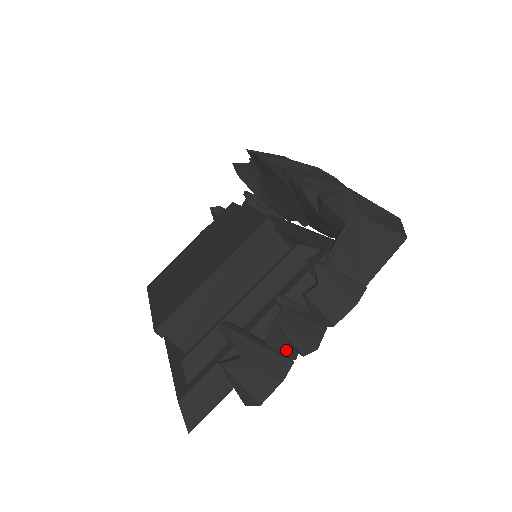
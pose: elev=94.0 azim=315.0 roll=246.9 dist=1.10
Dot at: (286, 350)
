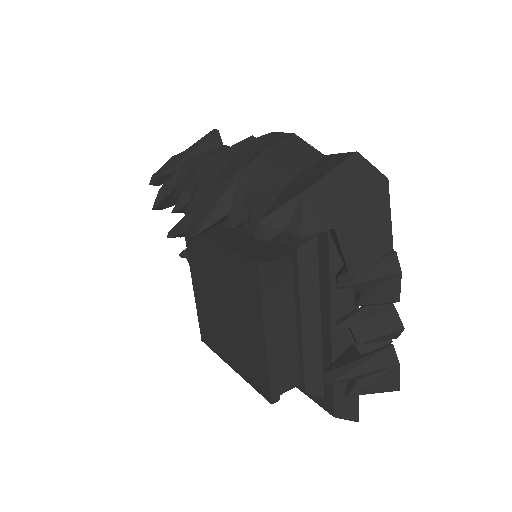
Dot at: (379, 343)
